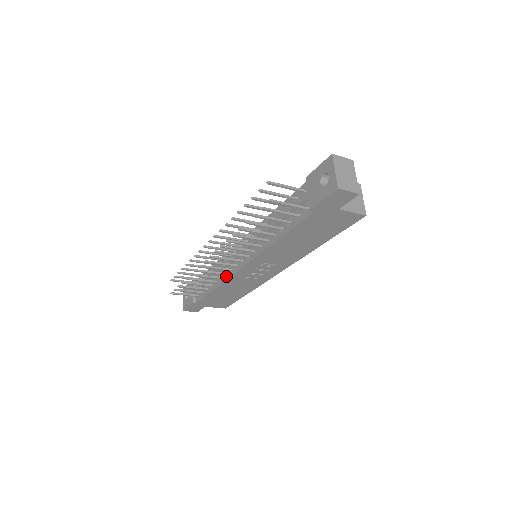
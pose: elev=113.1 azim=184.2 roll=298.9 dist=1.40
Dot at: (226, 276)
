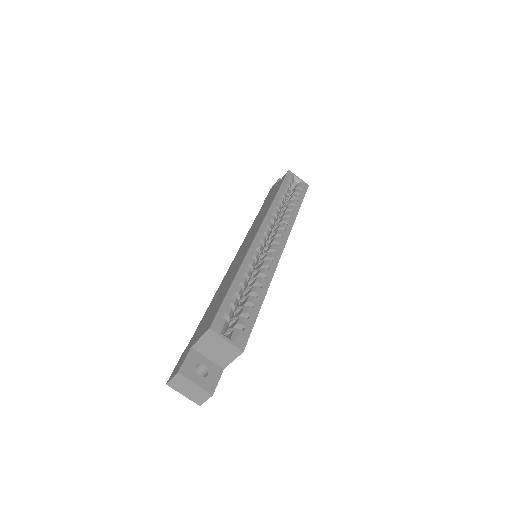
Dot at: occluded
